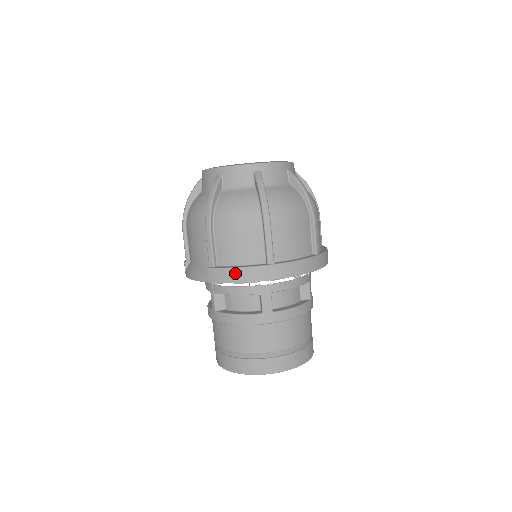
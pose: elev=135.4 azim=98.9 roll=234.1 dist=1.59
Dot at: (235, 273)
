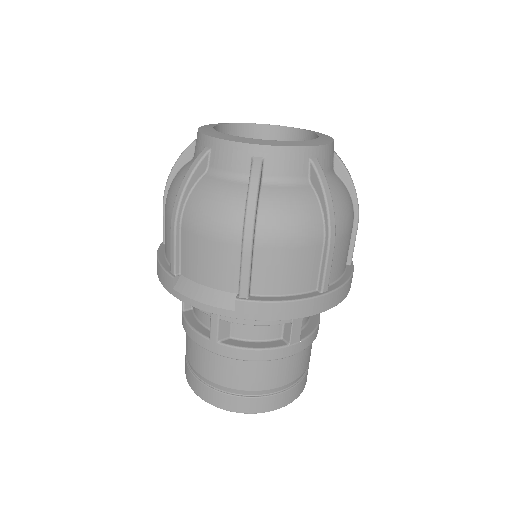
Dot at: (283, 308)
